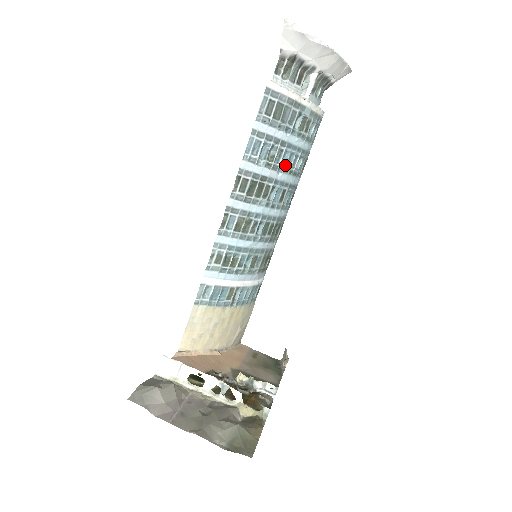
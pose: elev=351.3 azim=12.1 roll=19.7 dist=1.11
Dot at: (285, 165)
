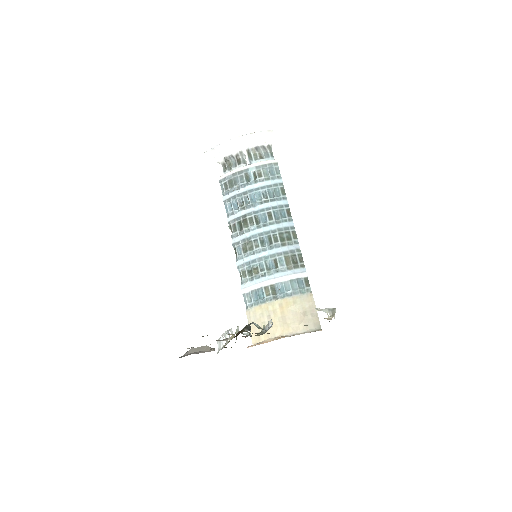
Dot at: (256, 201)
